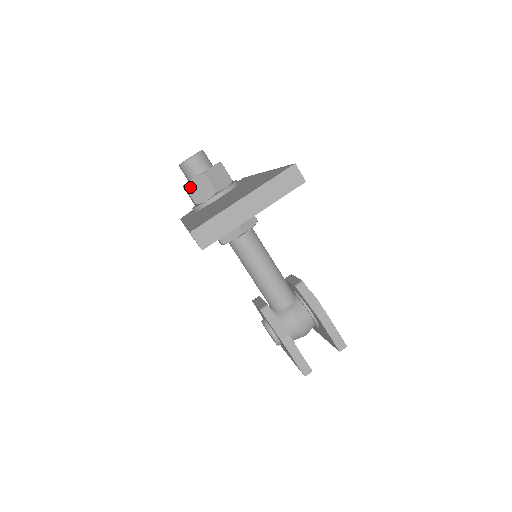
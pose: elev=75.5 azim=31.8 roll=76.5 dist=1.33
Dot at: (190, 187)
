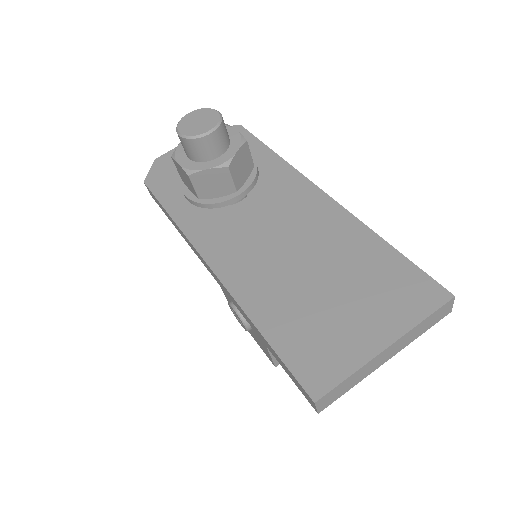
Dot at: (198, 178)
